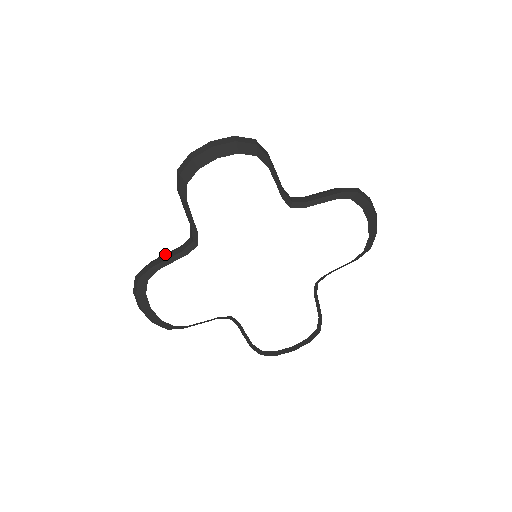
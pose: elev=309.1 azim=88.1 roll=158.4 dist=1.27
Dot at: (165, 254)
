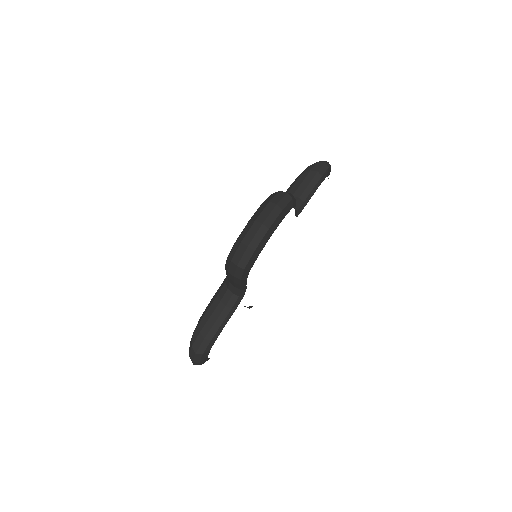
Dot at: (212, 319)
